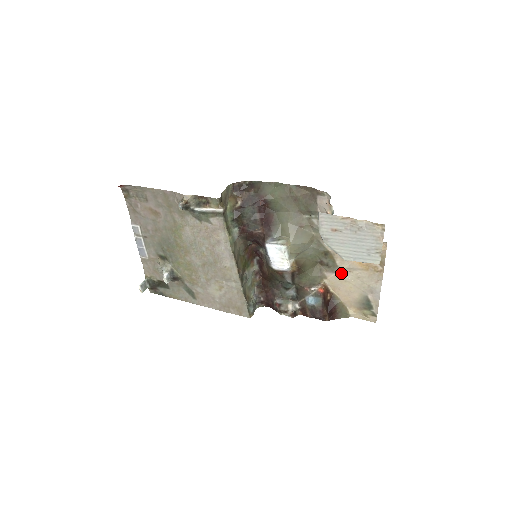
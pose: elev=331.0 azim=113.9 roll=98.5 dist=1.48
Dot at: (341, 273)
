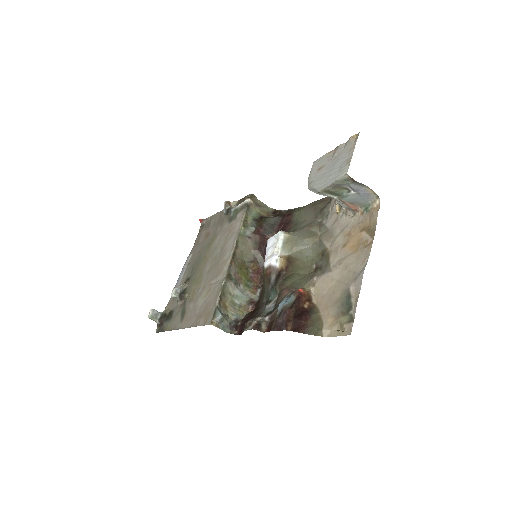
Dot at: (330, 271)
